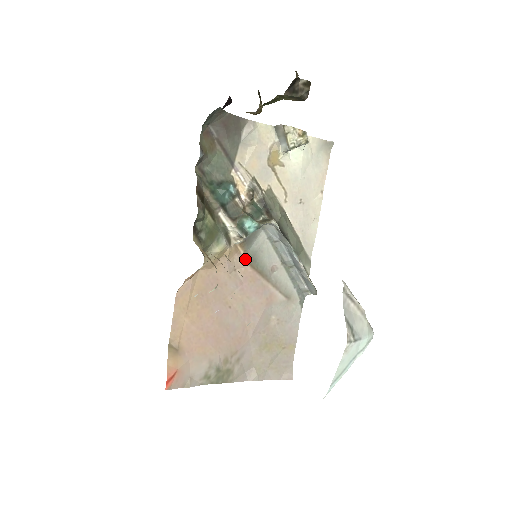
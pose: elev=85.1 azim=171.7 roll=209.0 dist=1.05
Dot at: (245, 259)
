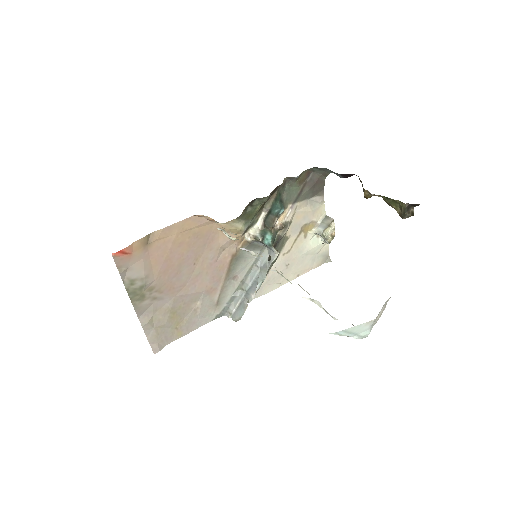
Dot at: (235, 252)
